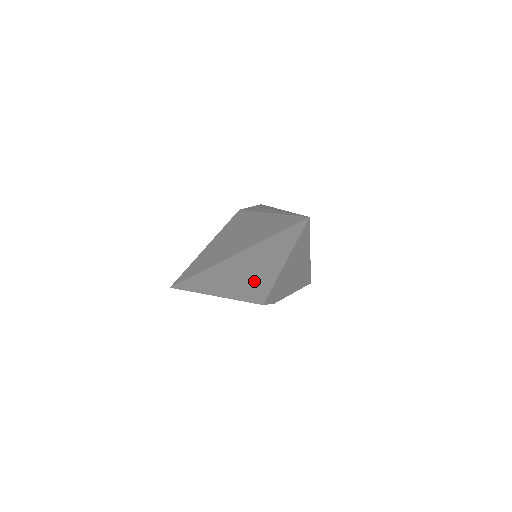
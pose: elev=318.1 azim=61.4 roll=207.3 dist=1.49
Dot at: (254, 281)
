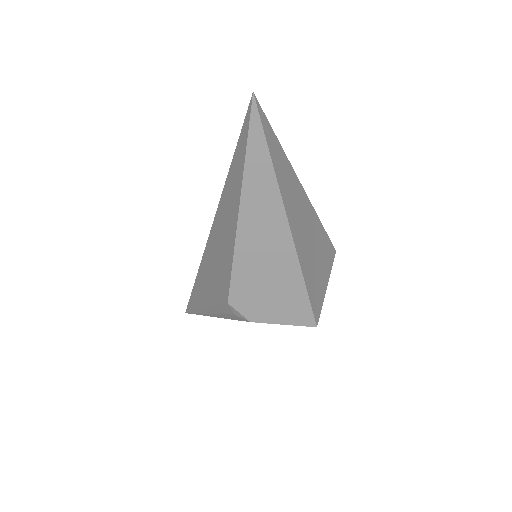
Dot at: (224, 256)
